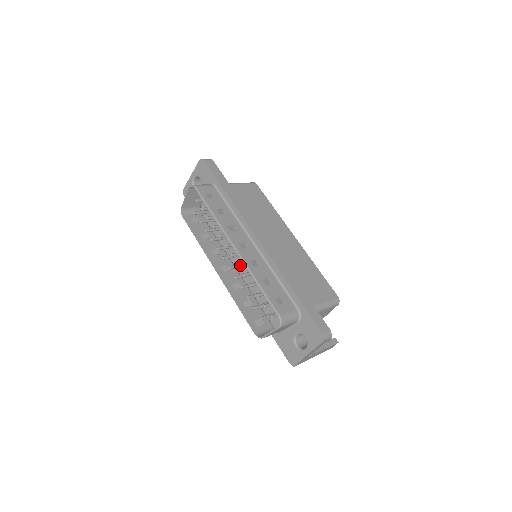
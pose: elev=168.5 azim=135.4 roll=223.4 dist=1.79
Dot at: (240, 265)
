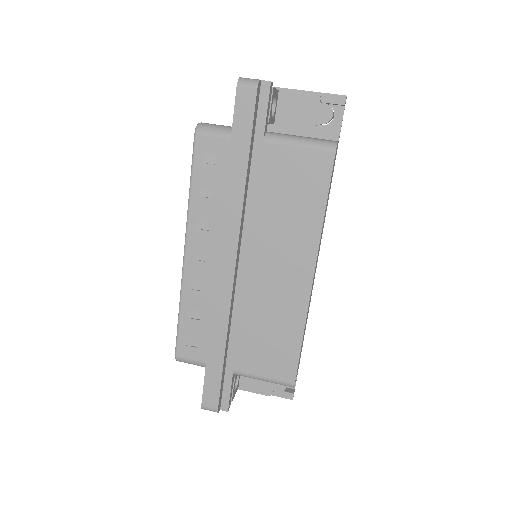
Dot at: occluded
